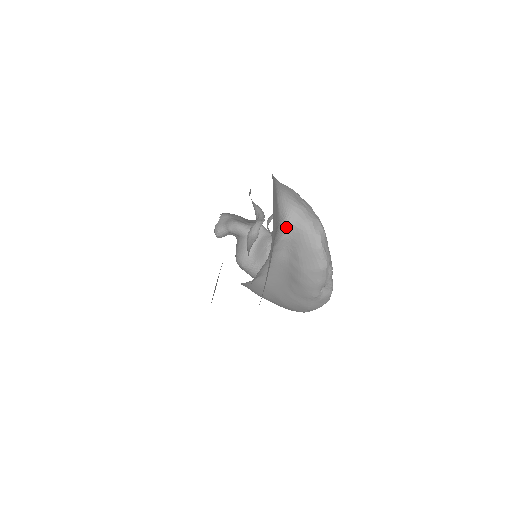
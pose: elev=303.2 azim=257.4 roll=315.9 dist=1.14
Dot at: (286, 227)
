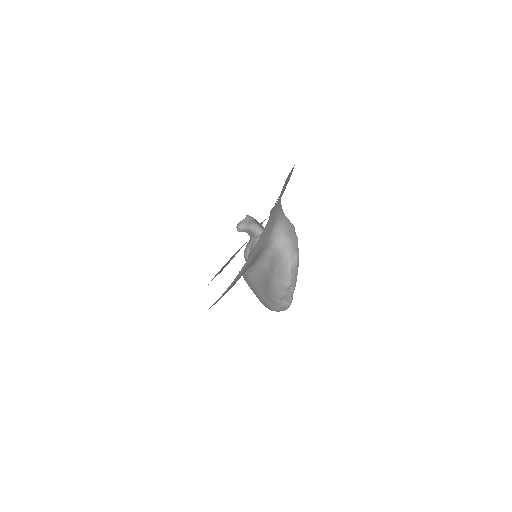
Dot at: (273, 248)
